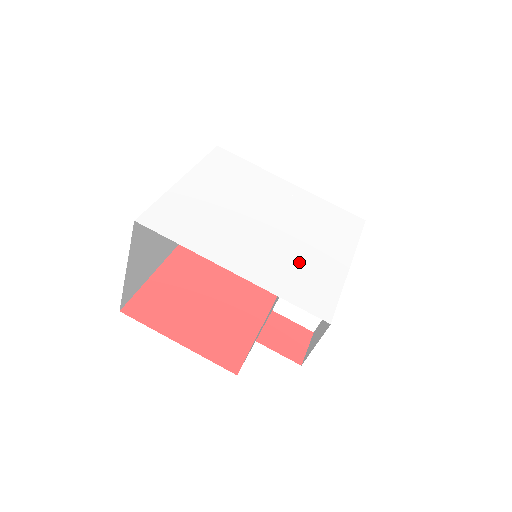
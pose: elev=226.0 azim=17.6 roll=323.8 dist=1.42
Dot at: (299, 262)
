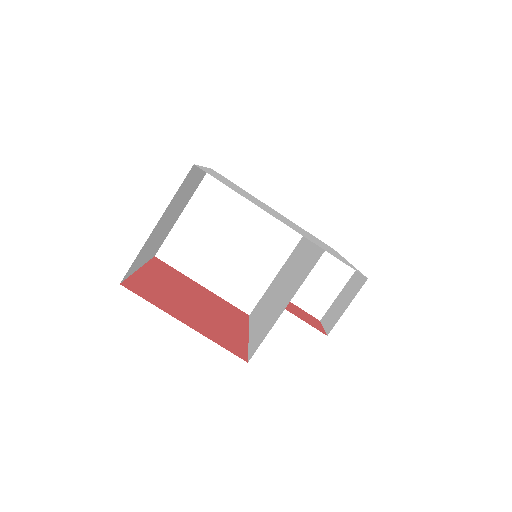
Dot at: (318, 243)
